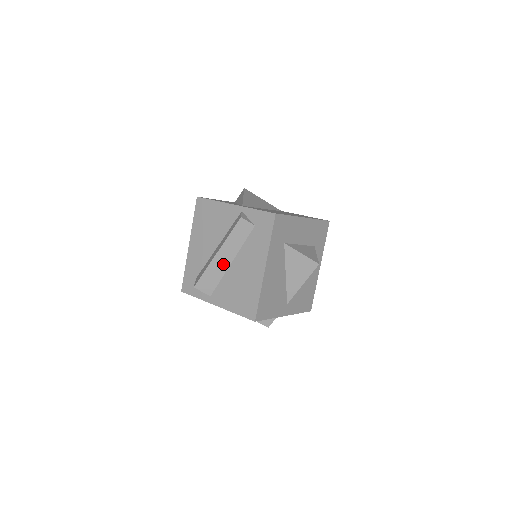
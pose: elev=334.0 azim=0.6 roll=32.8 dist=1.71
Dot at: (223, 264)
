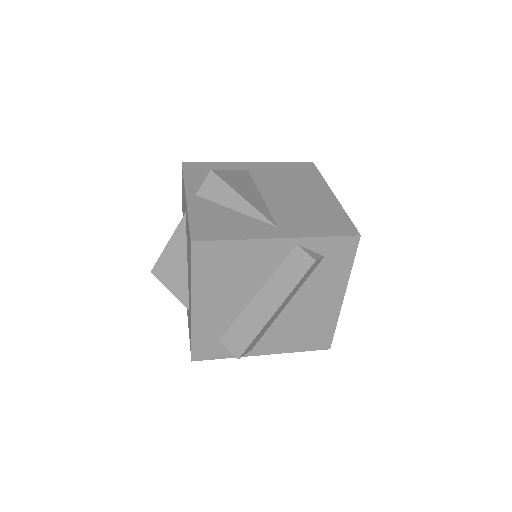
Dot at: (276, 315)
